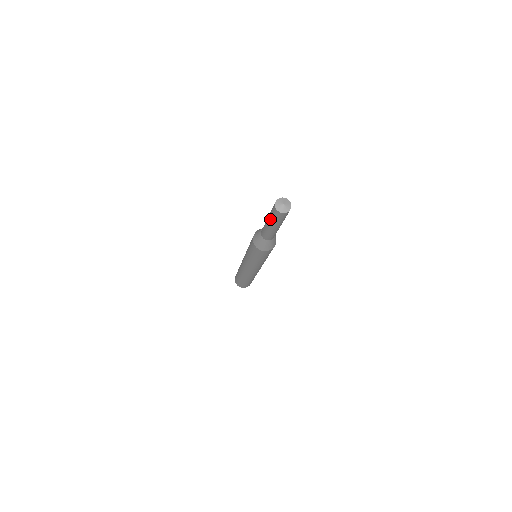
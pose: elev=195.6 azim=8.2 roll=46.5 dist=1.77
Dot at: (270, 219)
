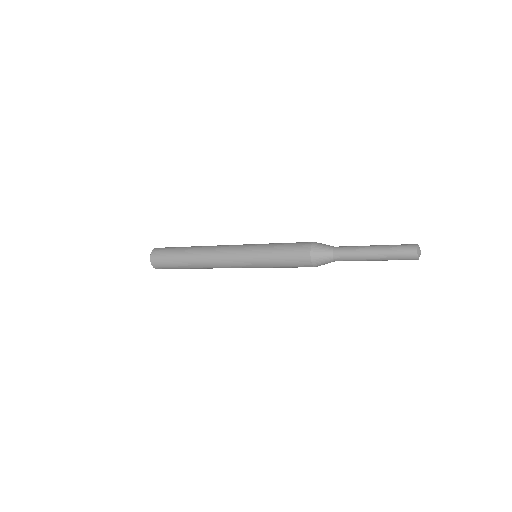
Dot at: (387, 259)
